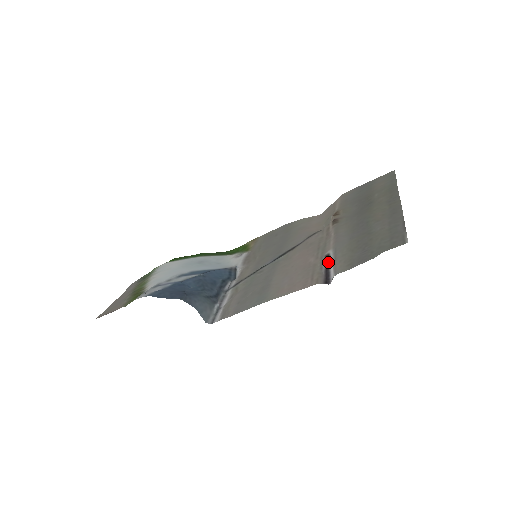
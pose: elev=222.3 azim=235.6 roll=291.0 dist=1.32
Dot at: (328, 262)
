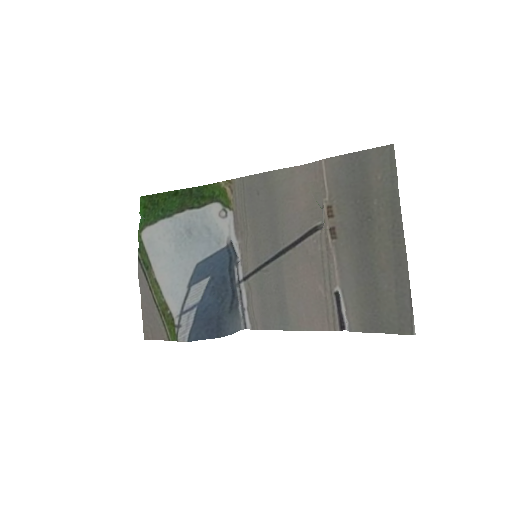
Dot at: (338, 300)
